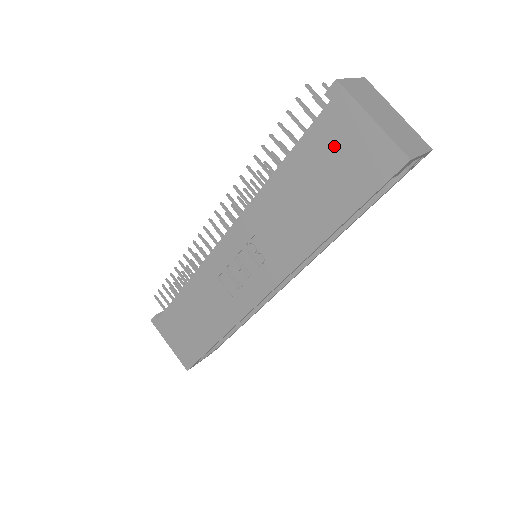
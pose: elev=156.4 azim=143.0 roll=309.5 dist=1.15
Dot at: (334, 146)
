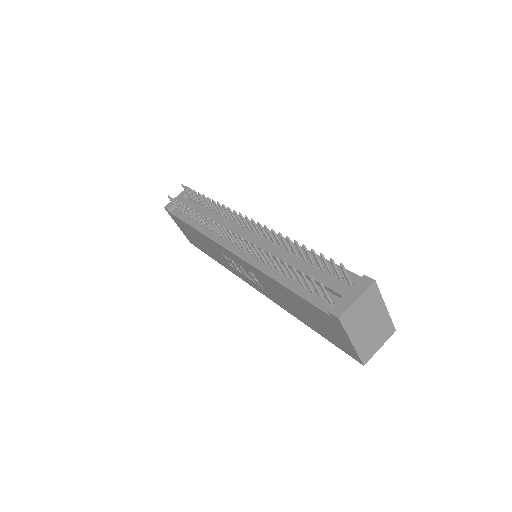
Dot at: (323, 322)
